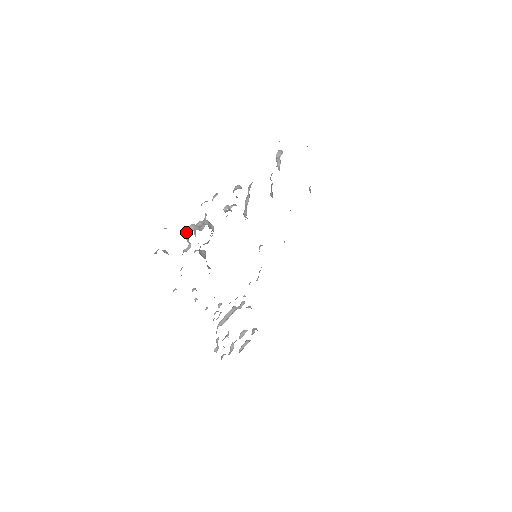
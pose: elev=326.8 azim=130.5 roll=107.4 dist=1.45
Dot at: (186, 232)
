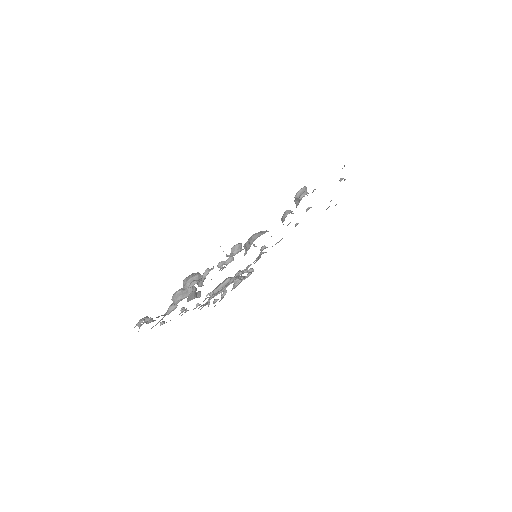
Dot at: (172, 296)
